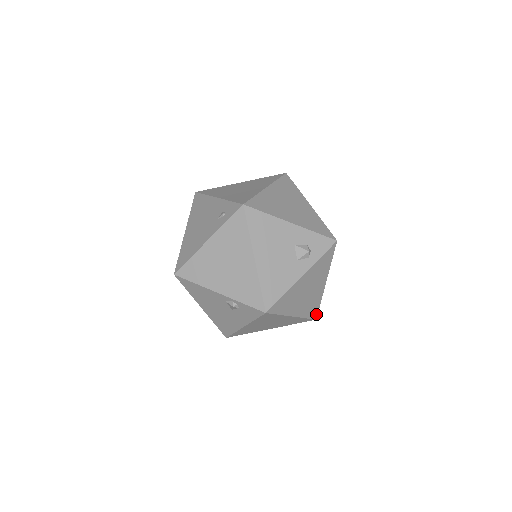
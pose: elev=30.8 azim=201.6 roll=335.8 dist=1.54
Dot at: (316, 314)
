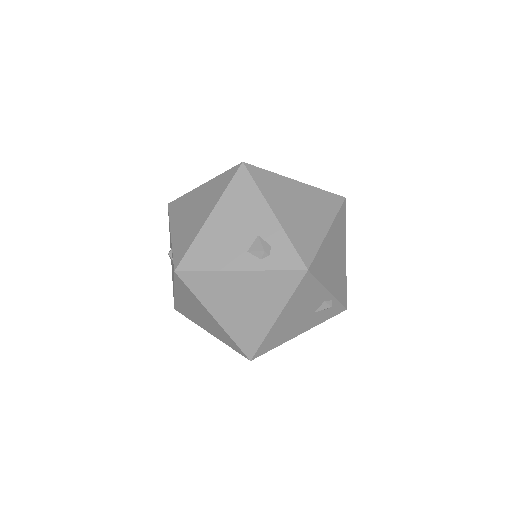
Dot at: (252, 352)
